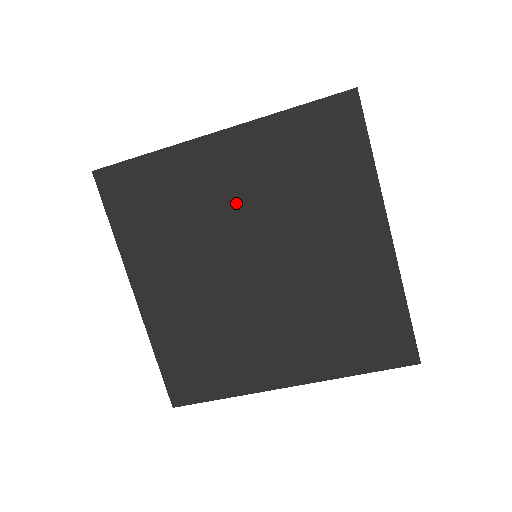
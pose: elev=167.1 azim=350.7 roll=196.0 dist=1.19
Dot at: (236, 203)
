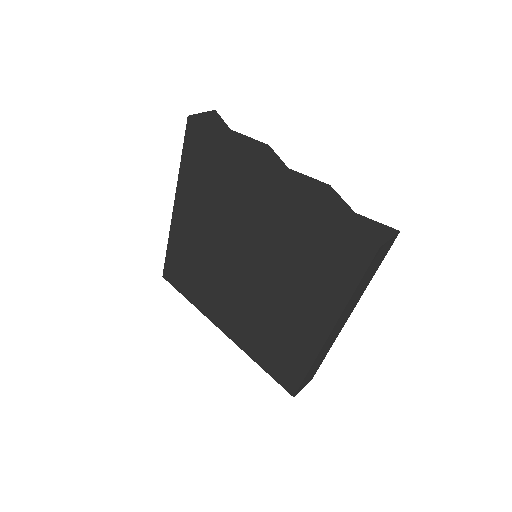
Dot at: (257, 225)
